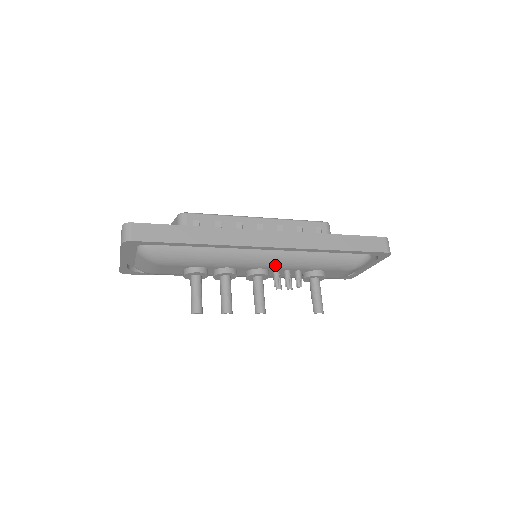
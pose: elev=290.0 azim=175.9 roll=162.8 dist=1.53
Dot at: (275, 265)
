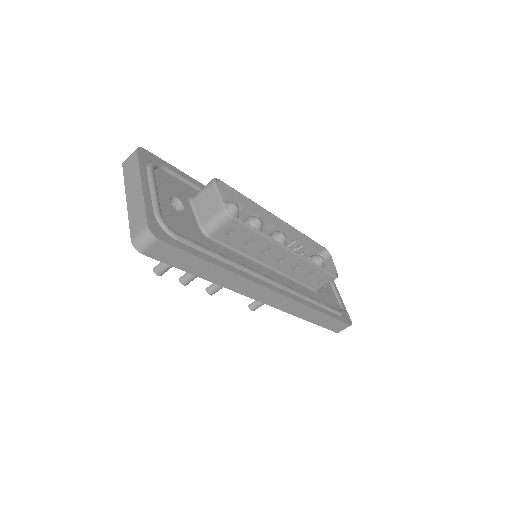
Dot at: occluded
